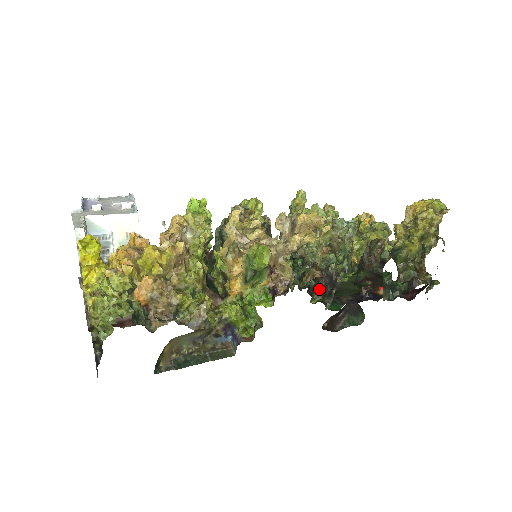
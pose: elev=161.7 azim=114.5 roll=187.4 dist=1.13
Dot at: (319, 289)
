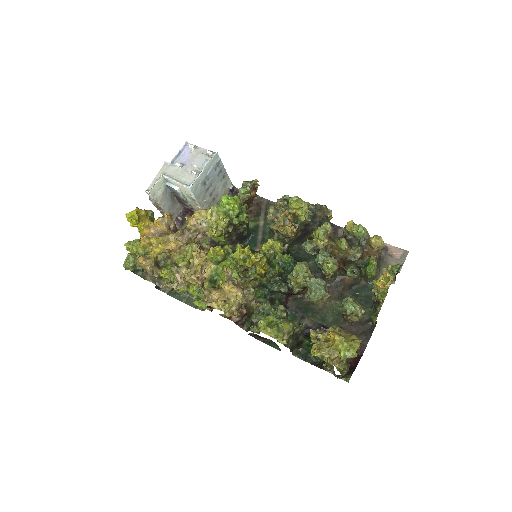
Dot at: occluded
